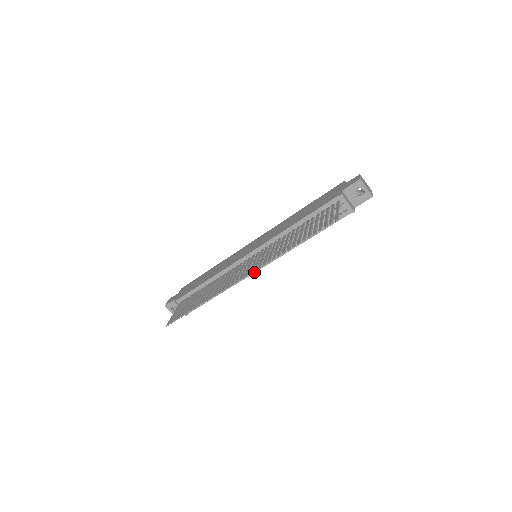
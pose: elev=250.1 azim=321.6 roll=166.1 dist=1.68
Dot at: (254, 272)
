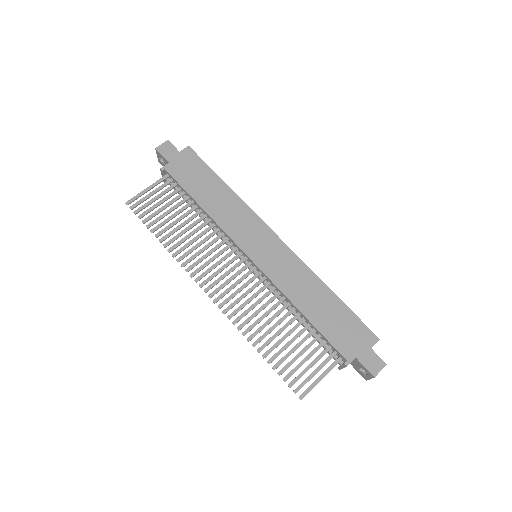
Dot at: (219, 307)
